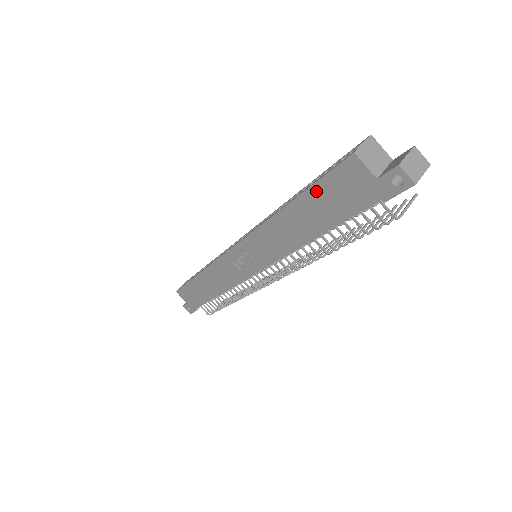
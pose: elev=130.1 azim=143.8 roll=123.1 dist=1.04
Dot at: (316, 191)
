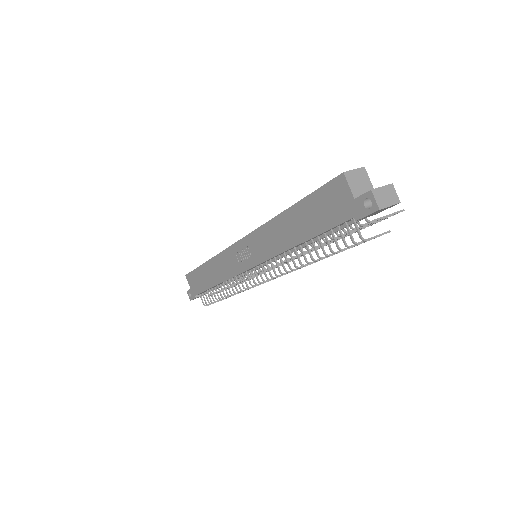
Dot at: (311, 200)
